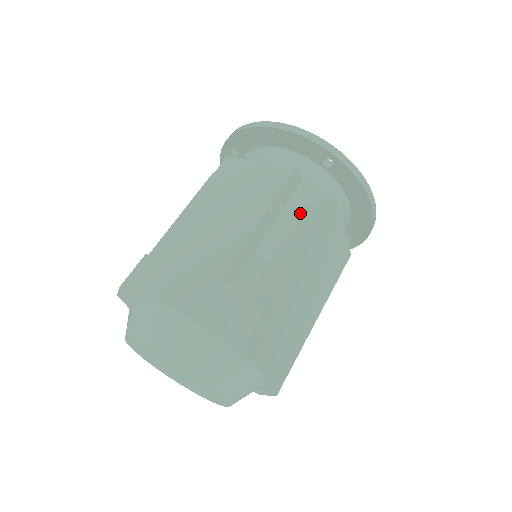
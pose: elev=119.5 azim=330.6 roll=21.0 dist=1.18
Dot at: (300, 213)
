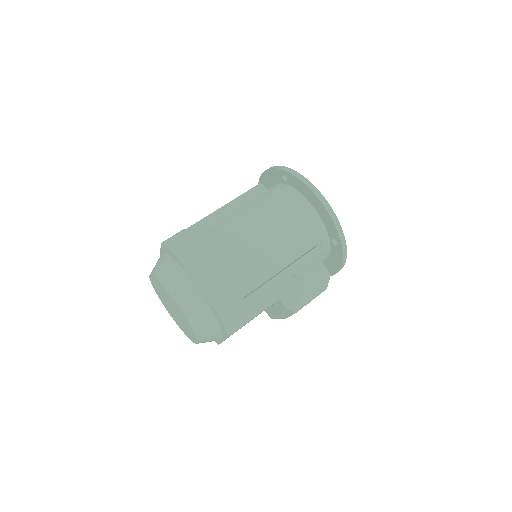
Dot at: occluded
